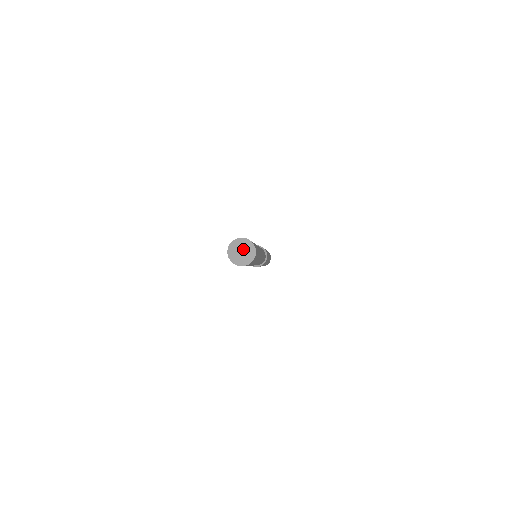
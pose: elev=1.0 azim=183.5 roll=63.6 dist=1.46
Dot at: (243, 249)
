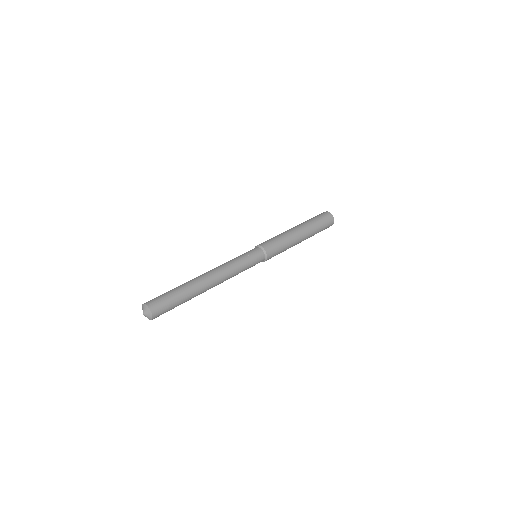
Dot at: (145, 314)
